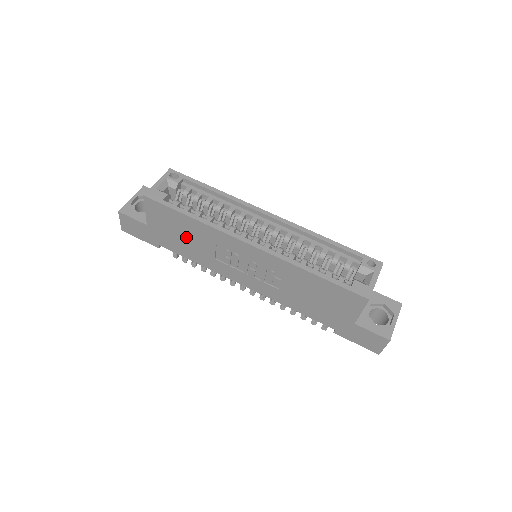
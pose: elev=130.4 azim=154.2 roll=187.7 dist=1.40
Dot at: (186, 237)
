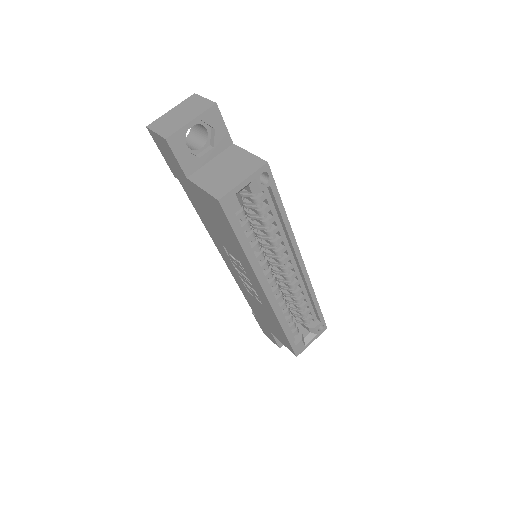
Dot at: (217, 226)
